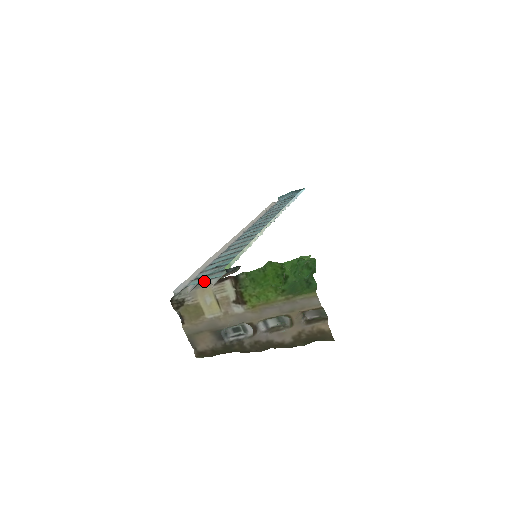
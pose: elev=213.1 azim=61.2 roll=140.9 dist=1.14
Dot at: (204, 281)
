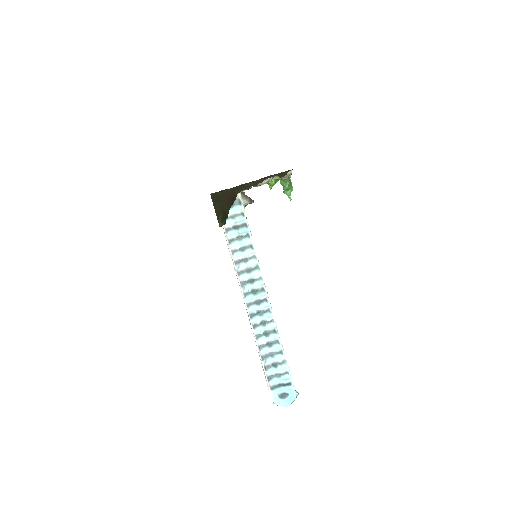
Dot at: occluded
